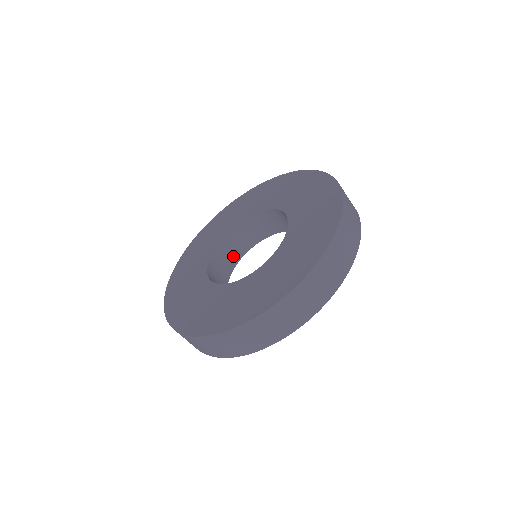
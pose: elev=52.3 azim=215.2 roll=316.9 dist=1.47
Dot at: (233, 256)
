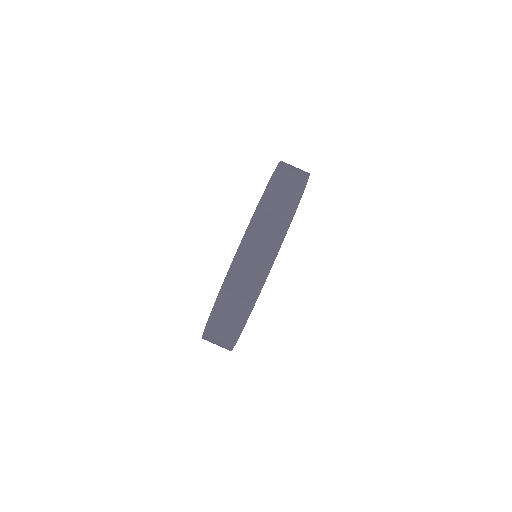
Dot at: occluded
